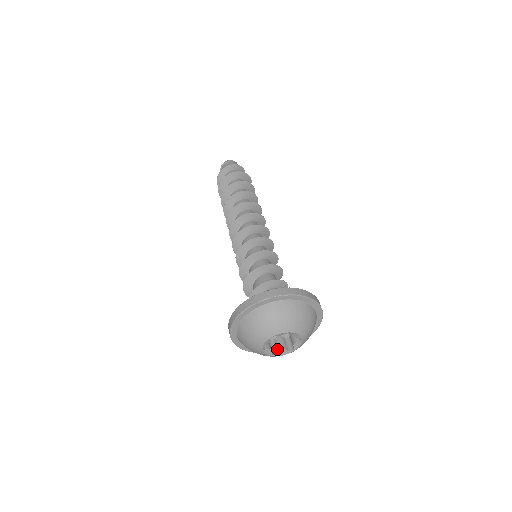
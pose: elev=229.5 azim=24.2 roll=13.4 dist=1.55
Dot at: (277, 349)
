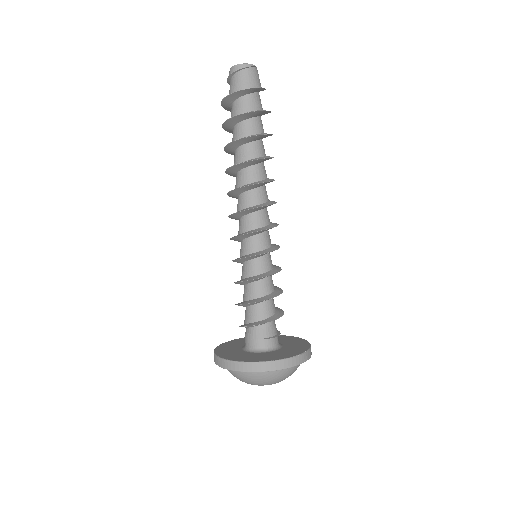
Dot at: occluded
